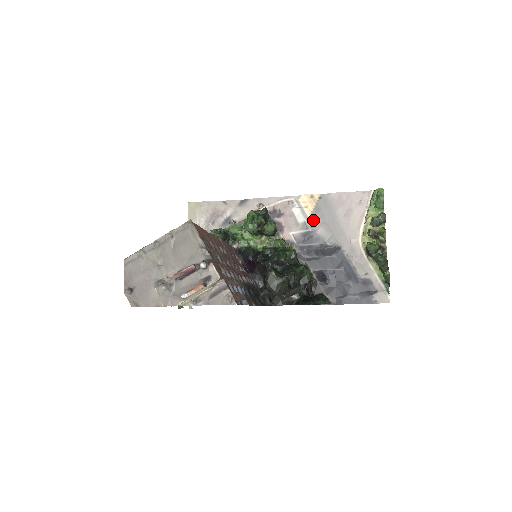
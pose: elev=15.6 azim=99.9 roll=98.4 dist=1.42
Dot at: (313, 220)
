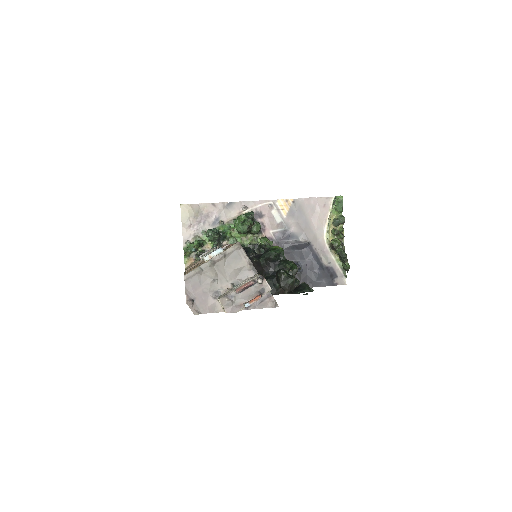
Dot at: (288, 220)
